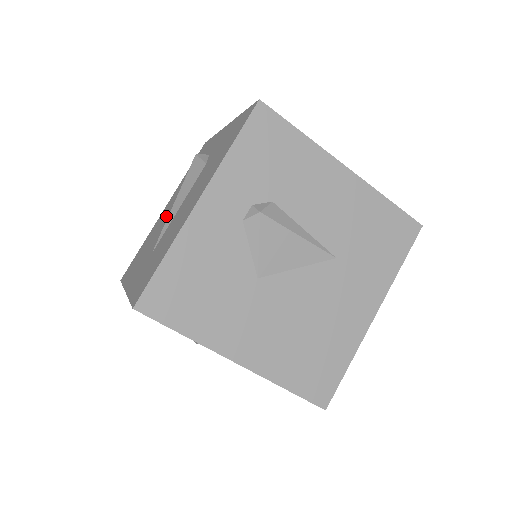
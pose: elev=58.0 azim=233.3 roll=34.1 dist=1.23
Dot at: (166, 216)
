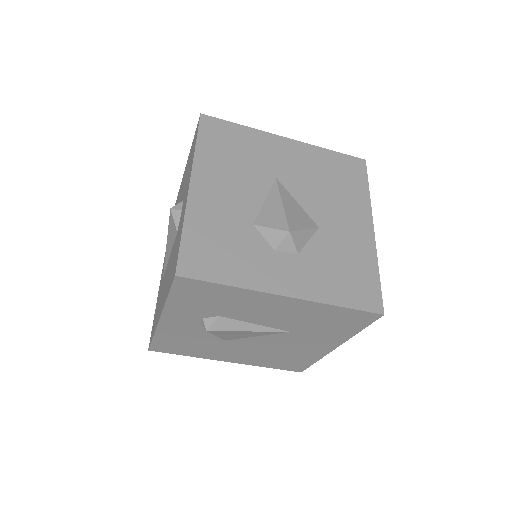
Dot at: occluded
